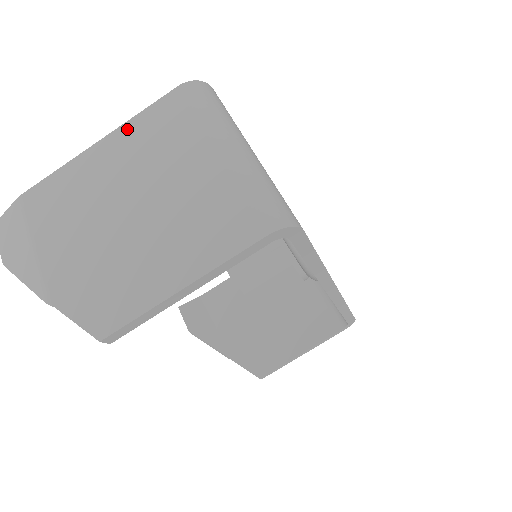
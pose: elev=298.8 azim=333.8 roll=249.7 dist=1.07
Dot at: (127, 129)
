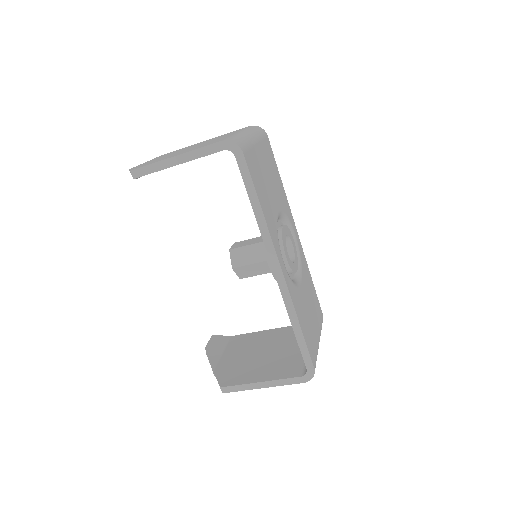
Dot at: occluded
